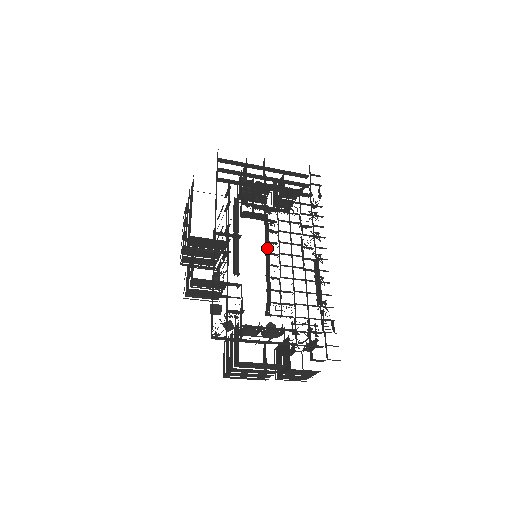
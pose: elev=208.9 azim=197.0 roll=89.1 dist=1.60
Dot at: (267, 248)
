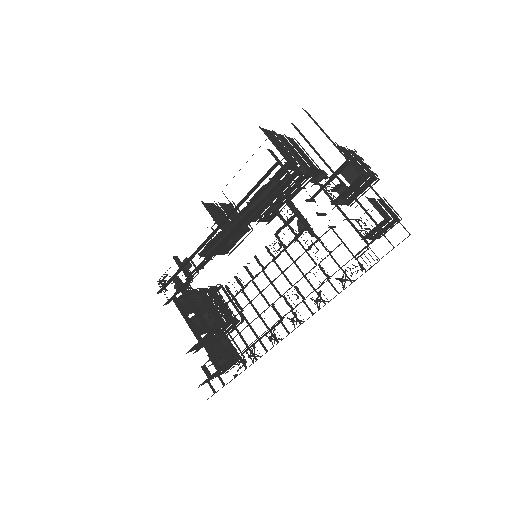
Dot at: occluded
